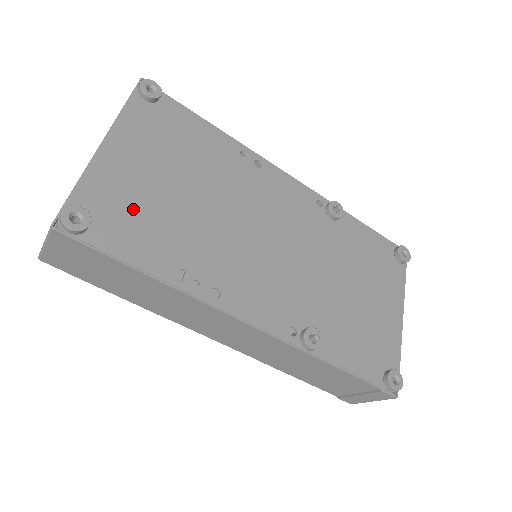
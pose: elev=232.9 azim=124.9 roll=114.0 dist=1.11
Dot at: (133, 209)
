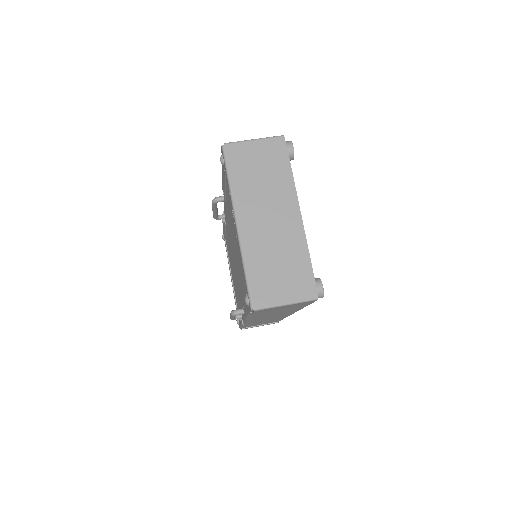
Dot at: occluded
